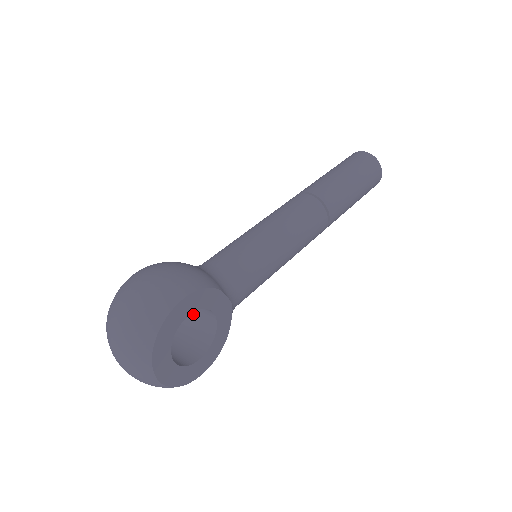
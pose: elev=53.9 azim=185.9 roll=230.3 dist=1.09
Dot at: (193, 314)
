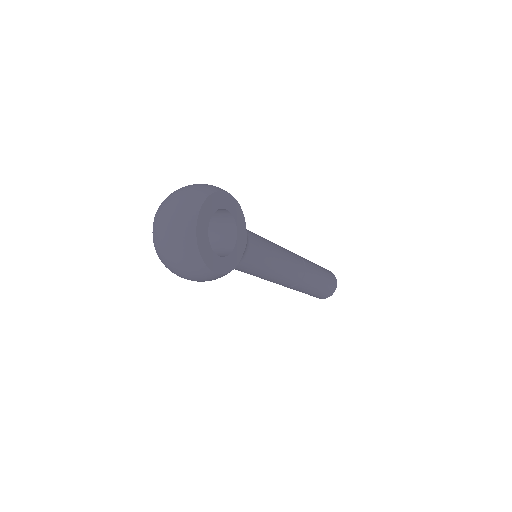
Dot at: (213, 245)
